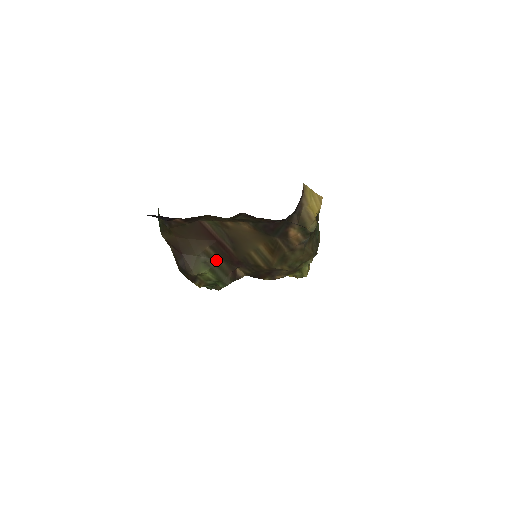
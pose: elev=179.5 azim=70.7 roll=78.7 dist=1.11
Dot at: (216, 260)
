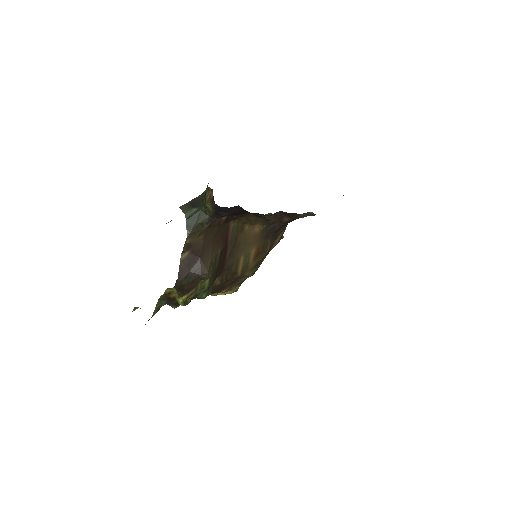
Dot at: (216, 266)
